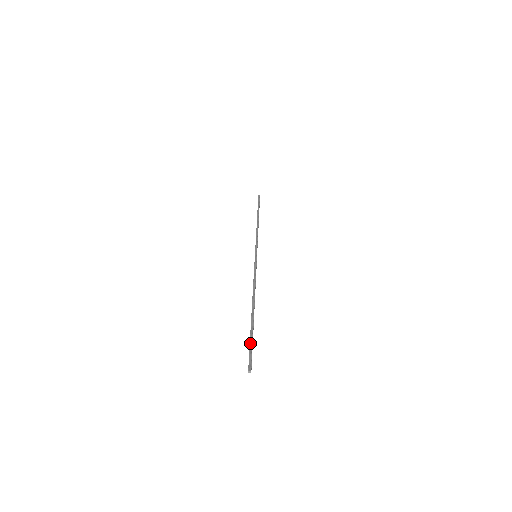
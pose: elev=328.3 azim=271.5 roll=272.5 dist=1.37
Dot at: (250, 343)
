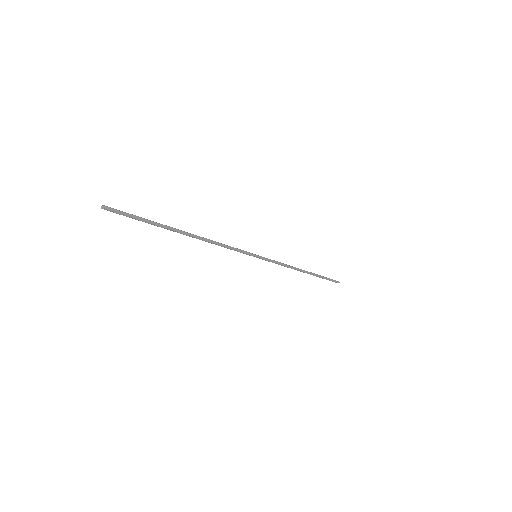
Dot at: (137, 216)
